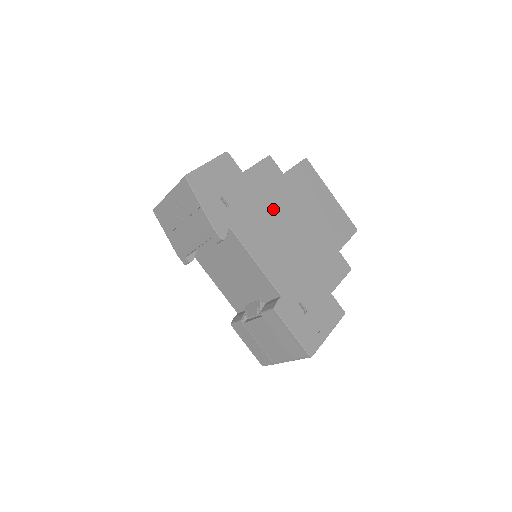
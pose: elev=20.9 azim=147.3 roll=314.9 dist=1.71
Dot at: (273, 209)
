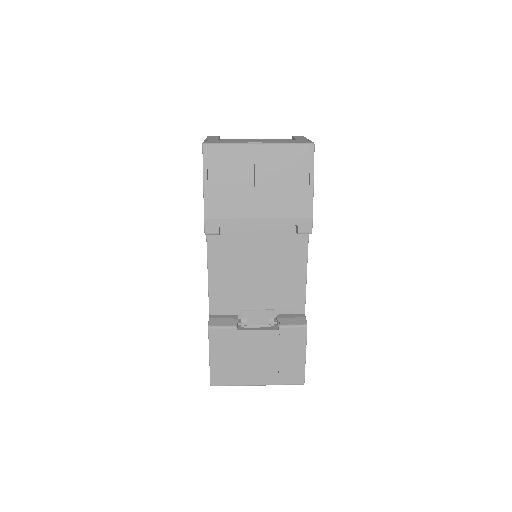
Dot at: occluded
